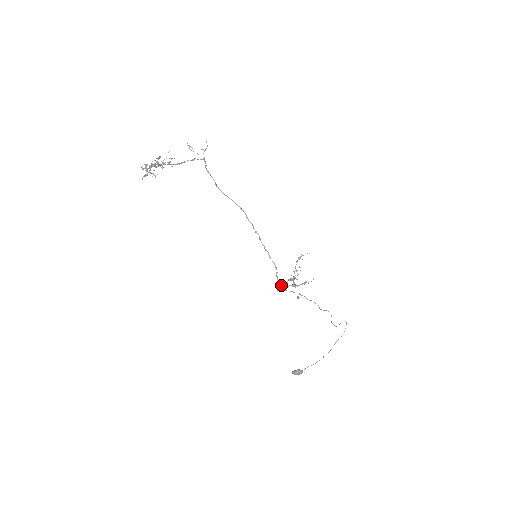
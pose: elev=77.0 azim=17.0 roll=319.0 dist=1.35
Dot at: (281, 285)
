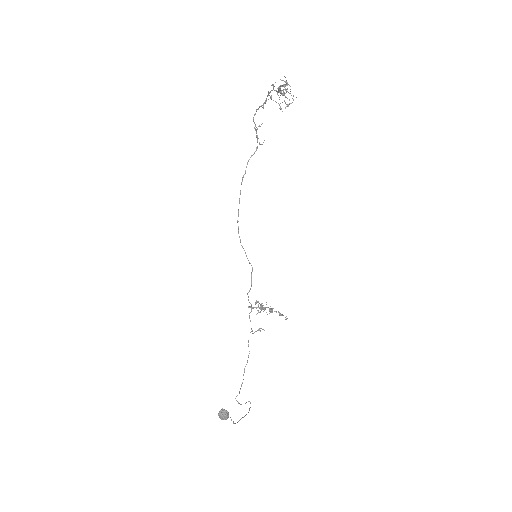
Dot at: (251, 305)
